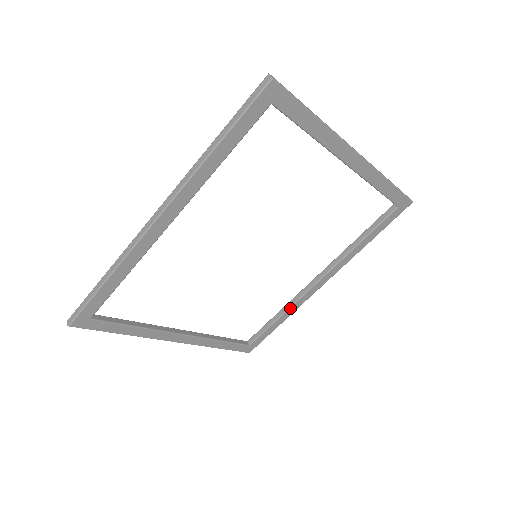
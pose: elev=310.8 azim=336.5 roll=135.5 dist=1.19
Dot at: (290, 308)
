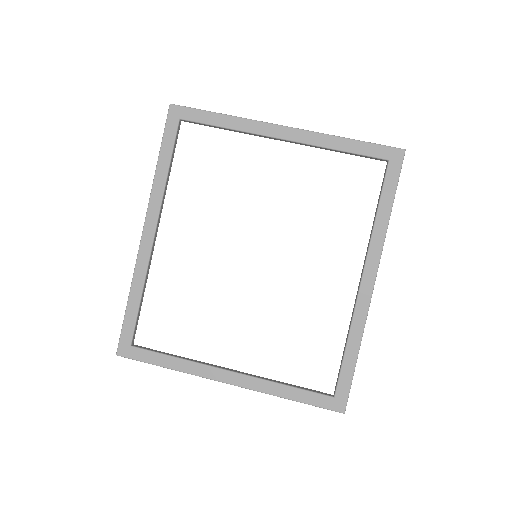
Dot at: (352, 326)
